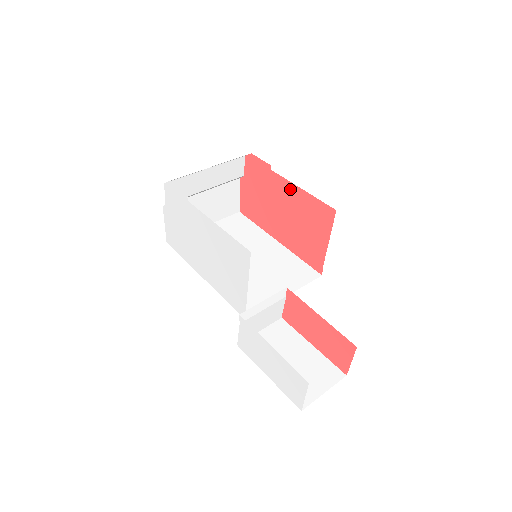
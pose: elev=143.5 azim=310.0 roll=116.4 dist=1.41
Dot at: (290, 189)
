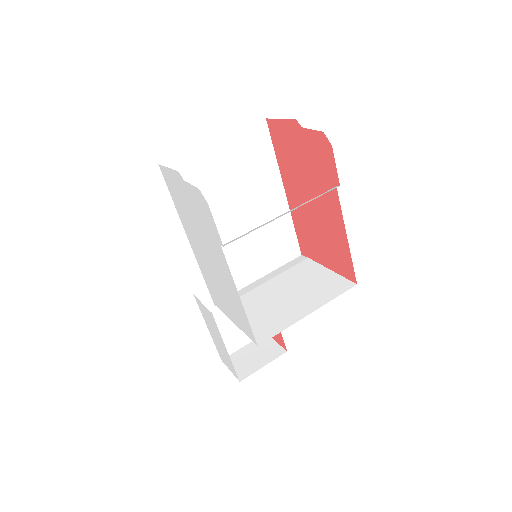
Dot at: (337, 219)
